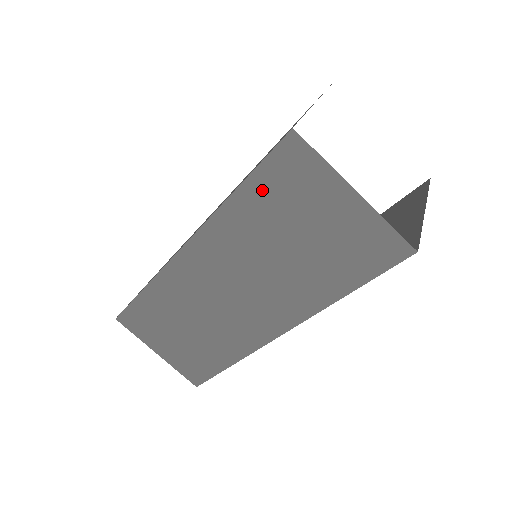
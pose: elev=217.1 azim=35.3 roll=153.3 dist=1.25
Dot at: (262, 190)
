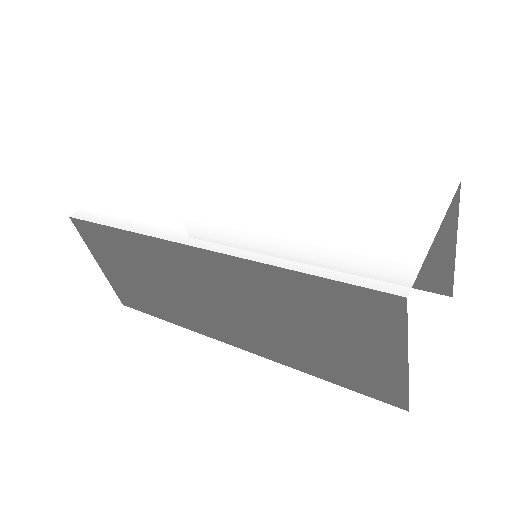
Dot at: occluded
